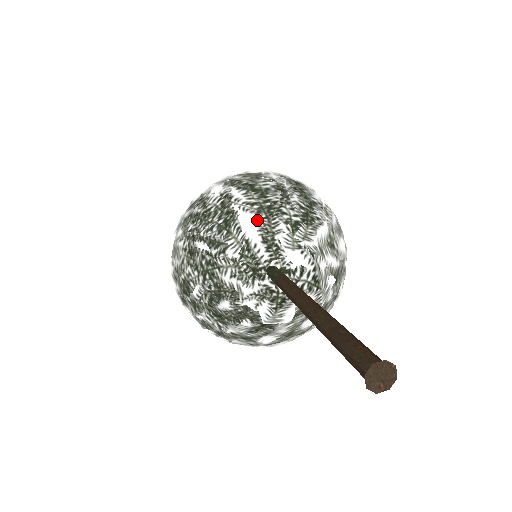
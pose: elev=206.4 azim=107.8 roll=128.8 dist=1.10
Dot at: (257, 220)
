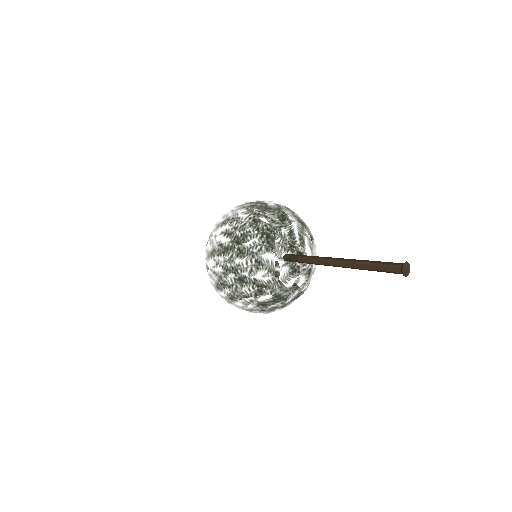
Dot at: (298, 223)
